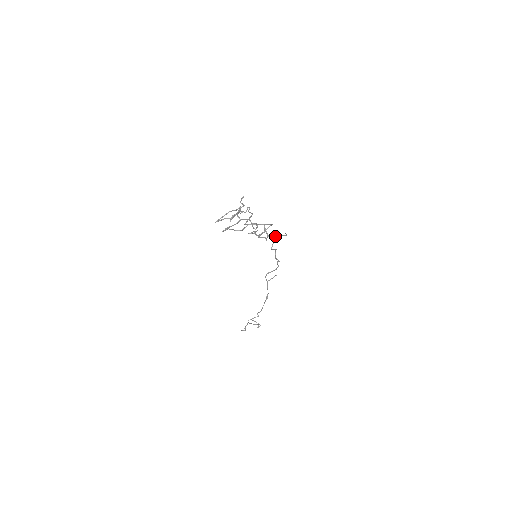
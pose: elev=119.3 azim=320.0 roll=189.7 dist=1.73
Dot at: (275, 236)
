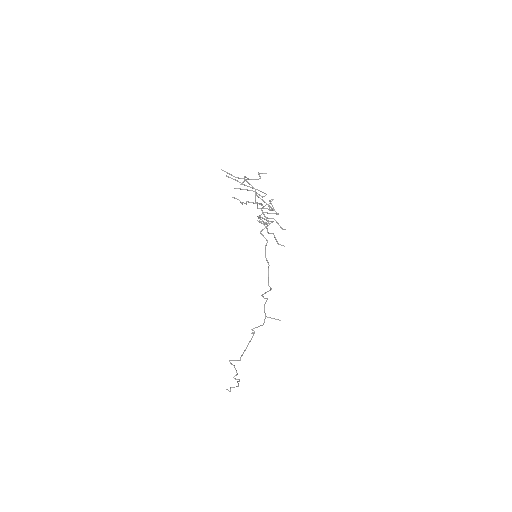
Dot at: occluded
